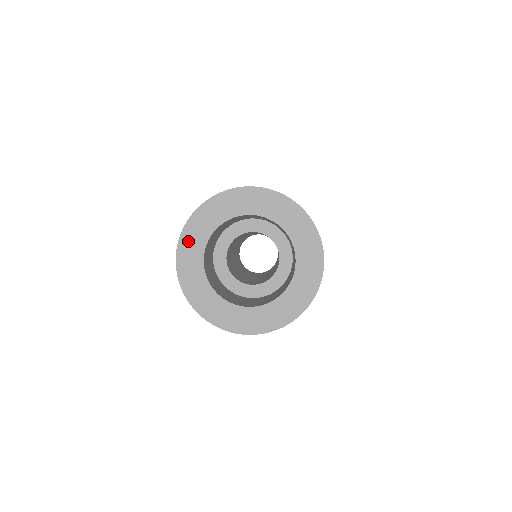
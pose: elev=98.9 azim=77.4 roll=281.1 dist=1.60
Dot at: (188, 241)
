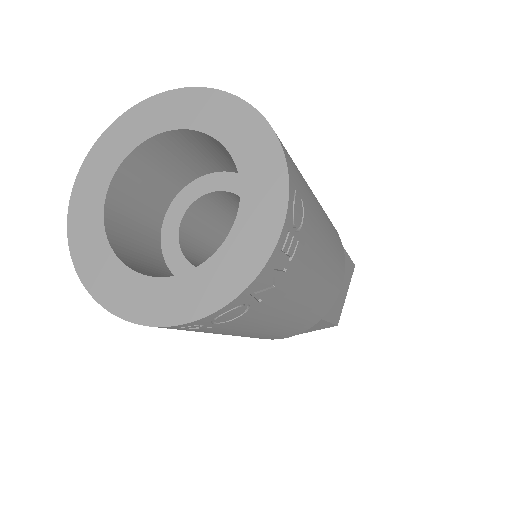
Dot at: (90, 269)
